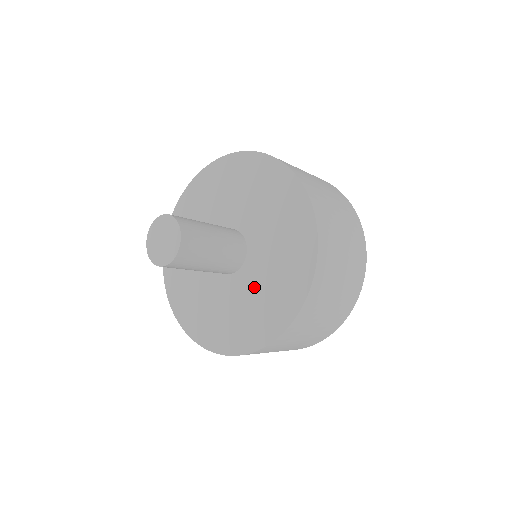
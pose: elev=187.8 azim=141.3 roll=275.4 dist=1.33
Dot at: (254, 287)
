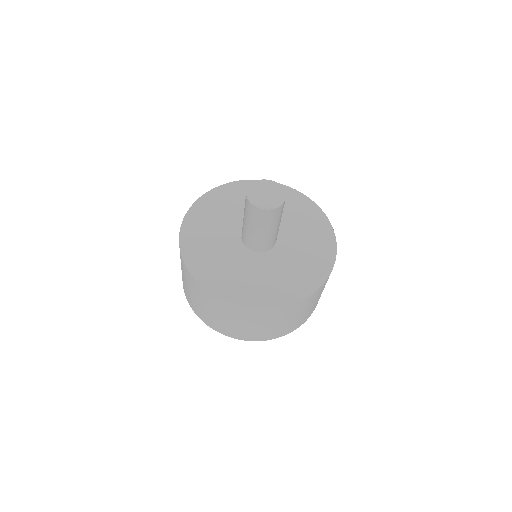
Dot at: (296, 245)
